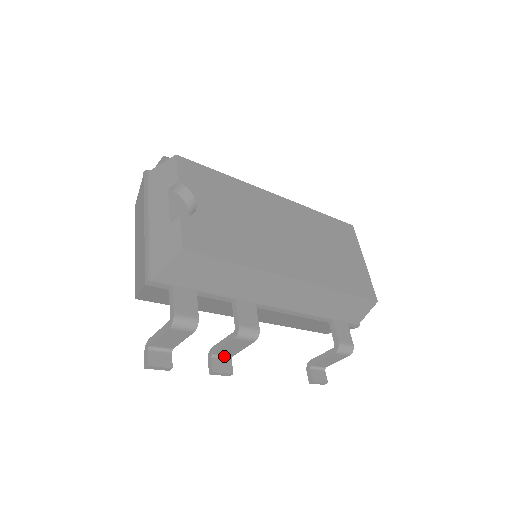
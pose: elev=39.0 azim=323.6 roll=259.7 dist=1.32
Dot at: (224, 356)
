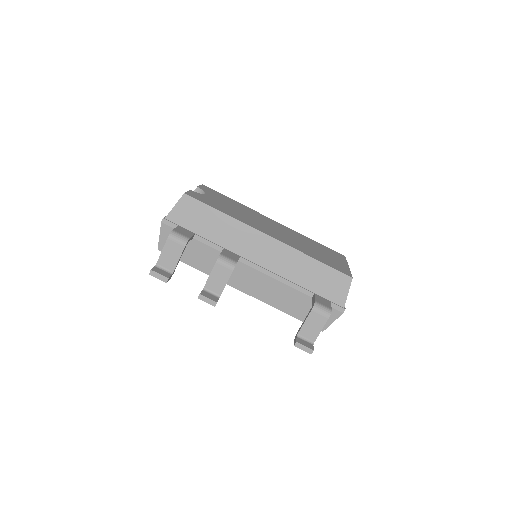
Dot at: (213, 293)
